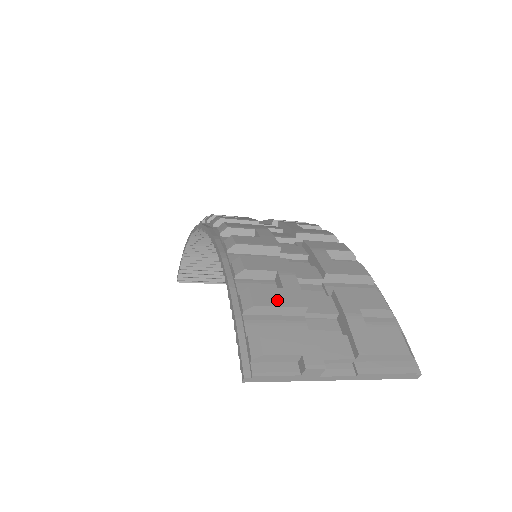
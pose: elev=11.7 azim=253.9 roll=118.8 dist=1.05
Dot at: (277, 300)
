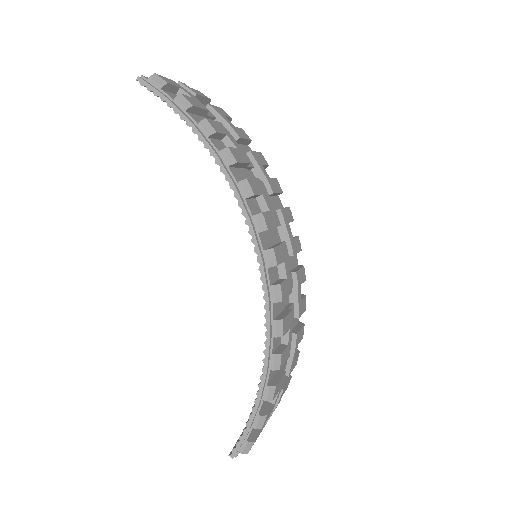
Dot at: occluded
